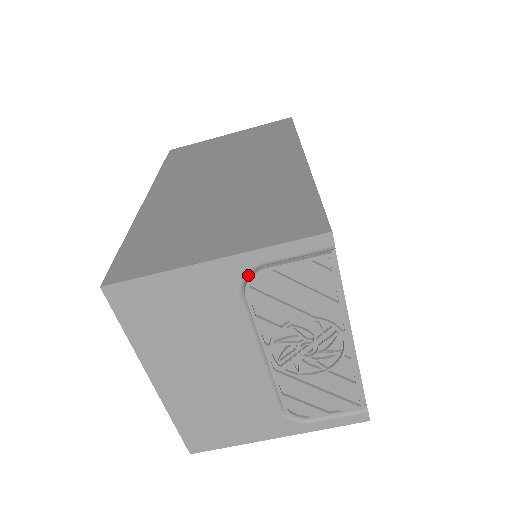
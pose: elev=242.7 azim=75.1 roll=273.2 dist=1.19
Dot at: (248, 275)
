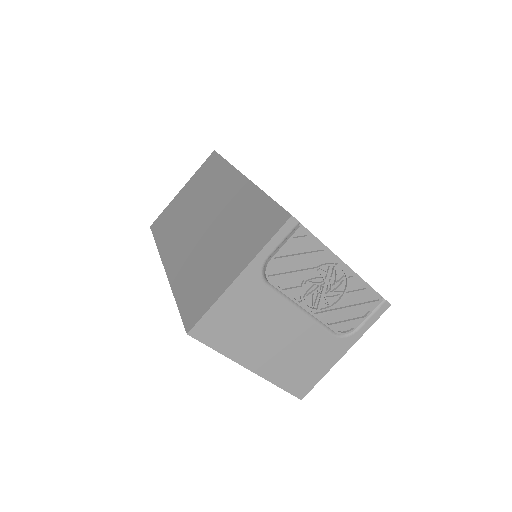
Dot at: (263, 270)
